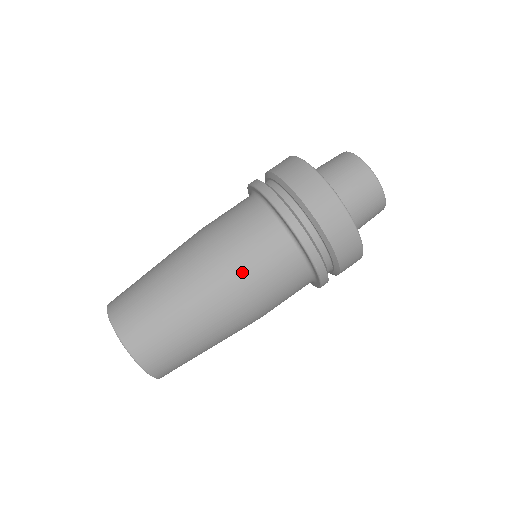
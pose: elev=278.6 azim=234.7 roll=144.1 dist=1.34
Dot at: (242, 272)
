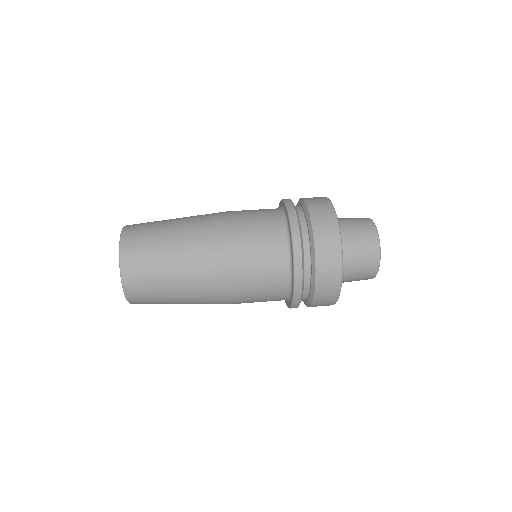
Dot at: (236, 229)
